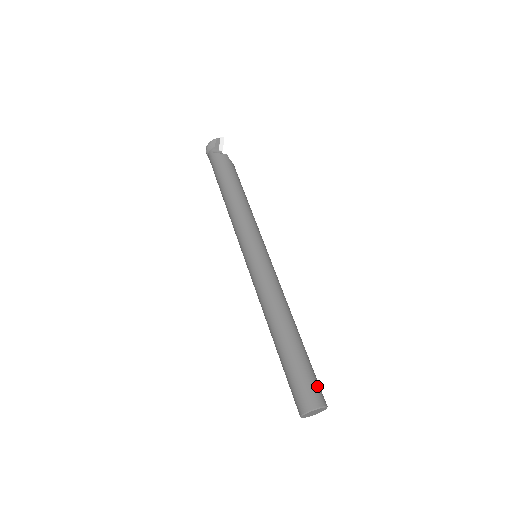
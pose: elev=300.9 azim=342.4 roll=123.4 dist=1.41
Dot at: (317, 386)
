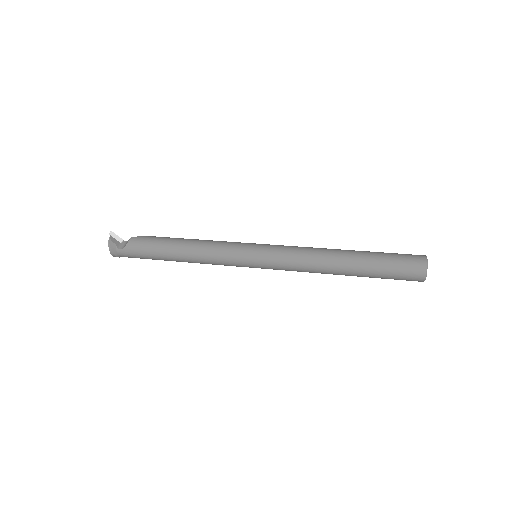
Dot at: (406, 256)
